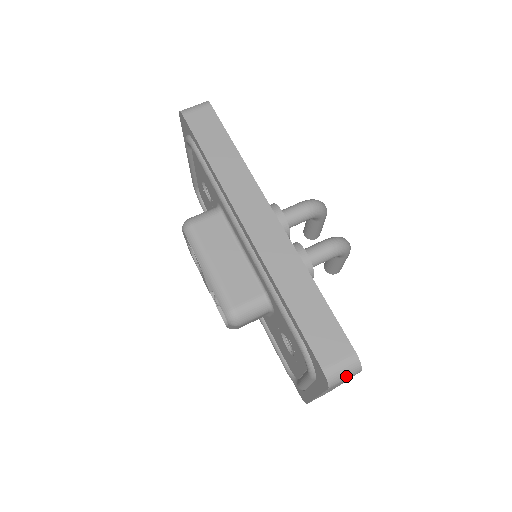
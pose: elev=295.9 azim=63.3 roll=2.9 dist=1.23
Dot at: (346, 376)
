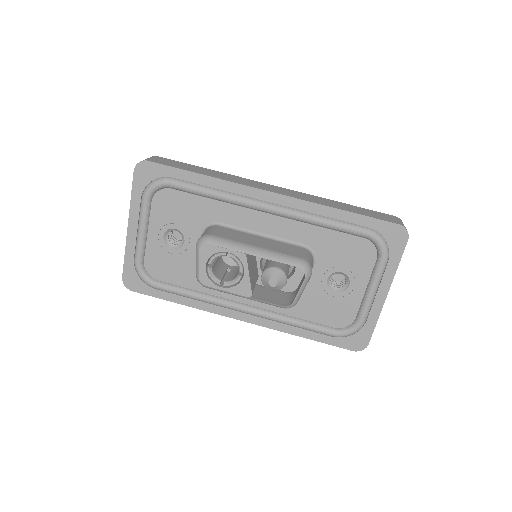
Dot at: occluded
